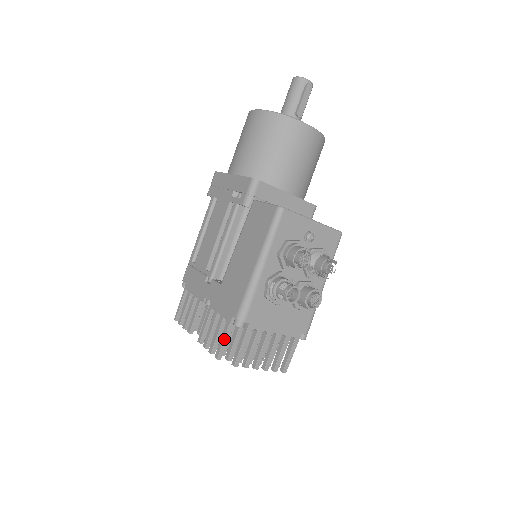
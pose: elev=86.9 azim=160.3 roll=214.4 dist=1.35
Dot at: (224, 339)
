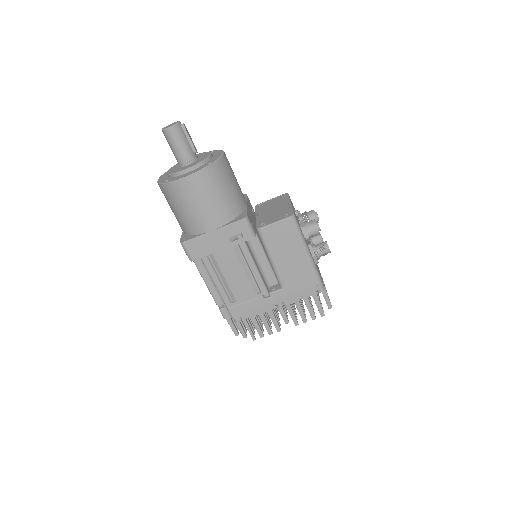
Dot at: (320, 304)
